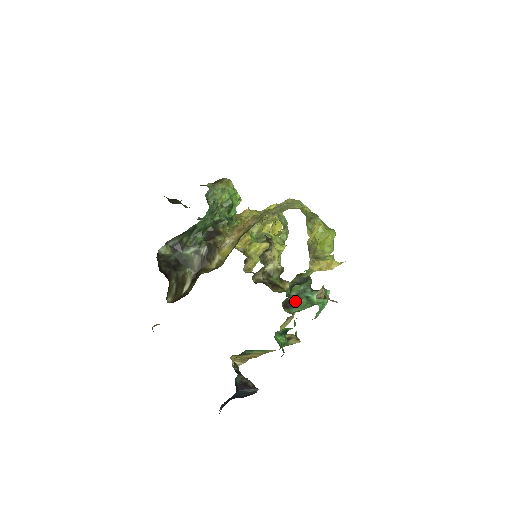
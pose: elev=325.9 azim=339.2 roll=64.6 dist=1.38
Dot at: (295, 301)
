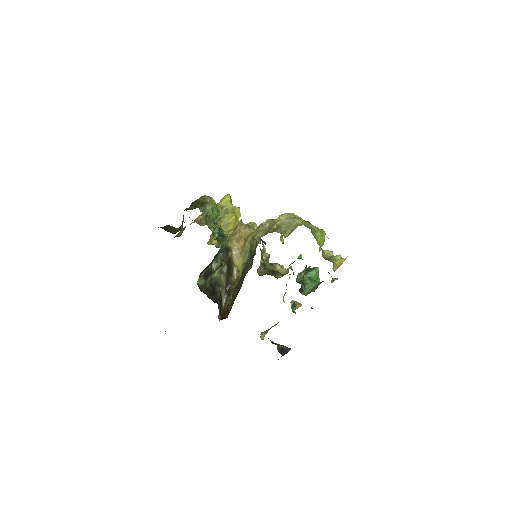
Dot at: (304, 284)
